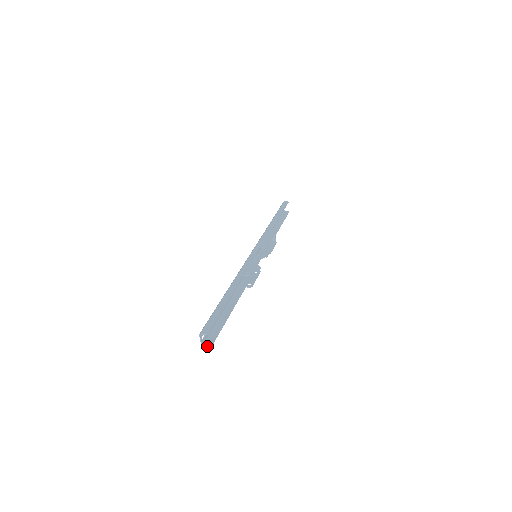
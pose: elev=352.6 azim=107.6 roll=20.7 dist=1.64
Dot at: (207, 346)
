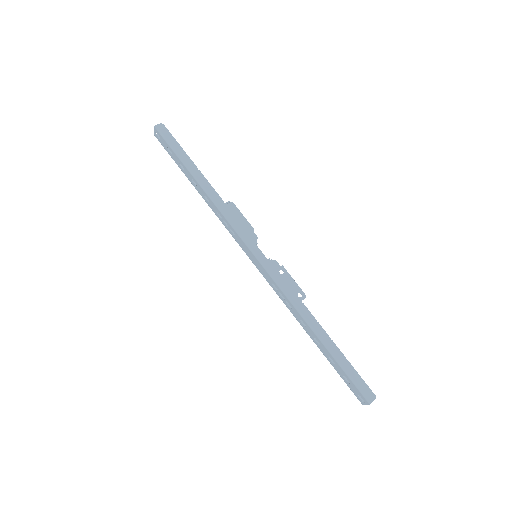
Dot at: occluded
